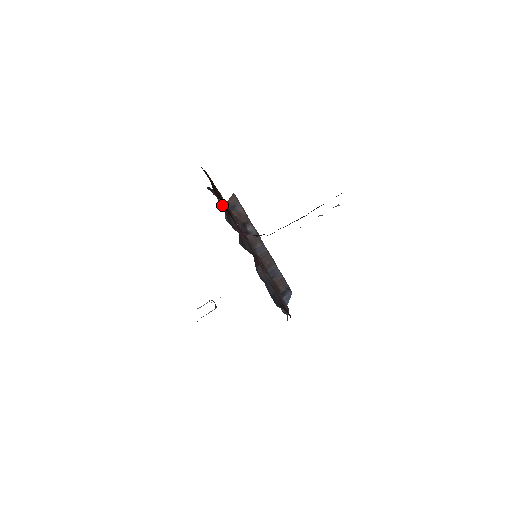
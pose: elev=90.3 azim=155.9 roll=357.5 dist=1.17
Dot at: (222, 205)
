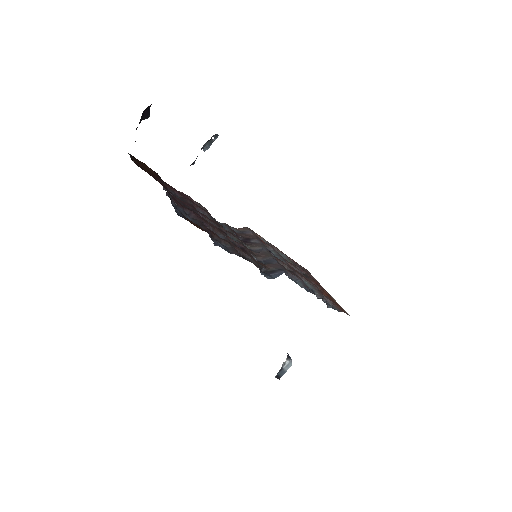
Dot at: occluded
